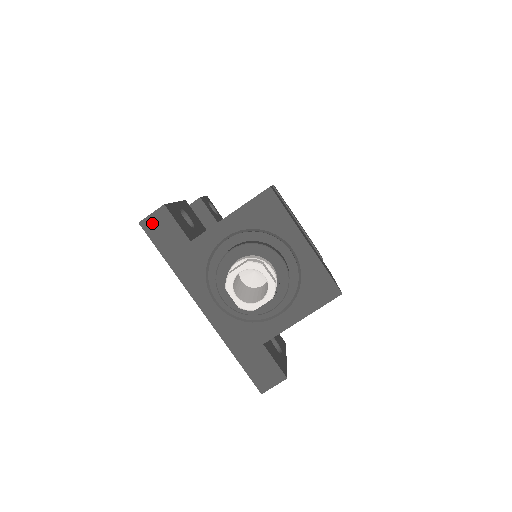
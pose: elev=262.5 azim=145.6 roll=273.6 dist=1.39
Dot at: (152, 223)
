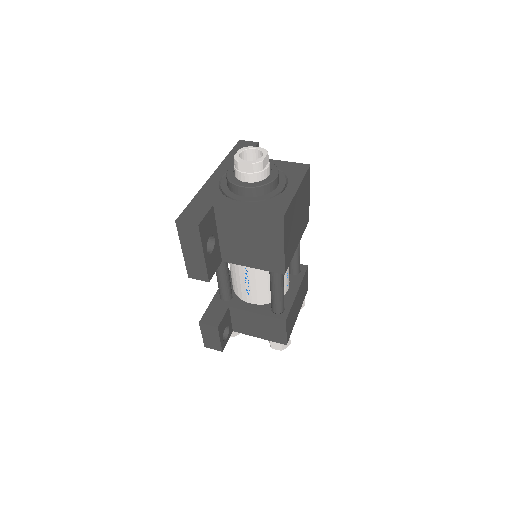
Dot at: (244, 143)
